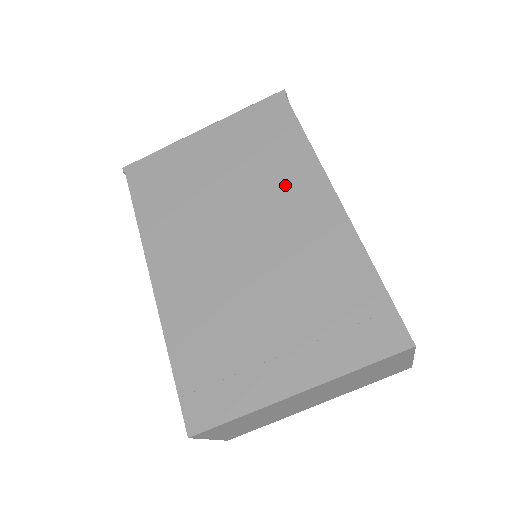
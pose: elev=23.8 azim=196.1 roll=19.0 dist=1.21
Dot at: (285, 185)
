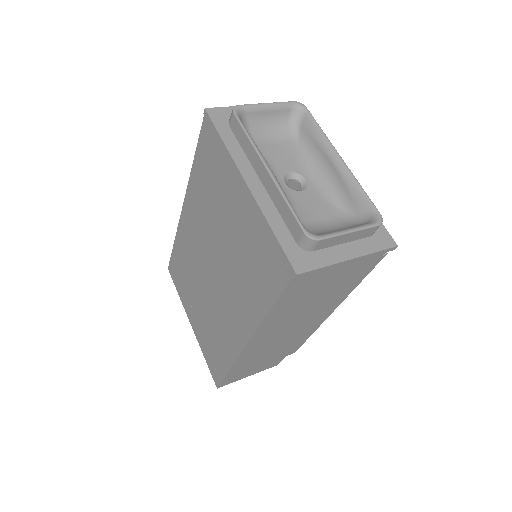
Dot at: (240, 298)
